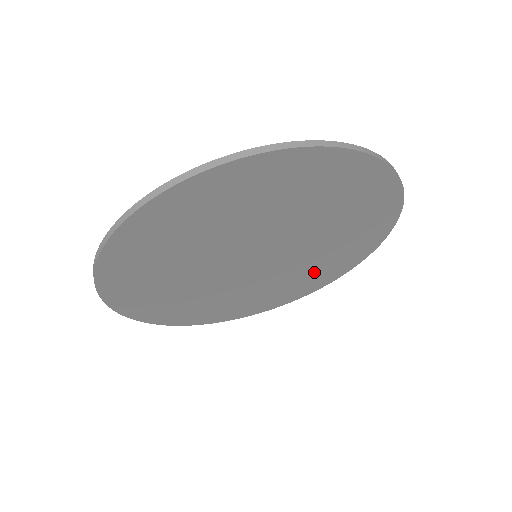
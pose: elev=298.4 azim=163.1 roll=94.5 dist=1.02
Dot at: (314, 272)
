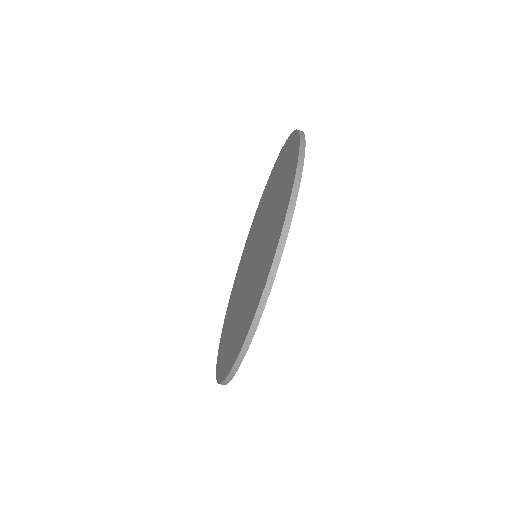
Dot at: occluded
